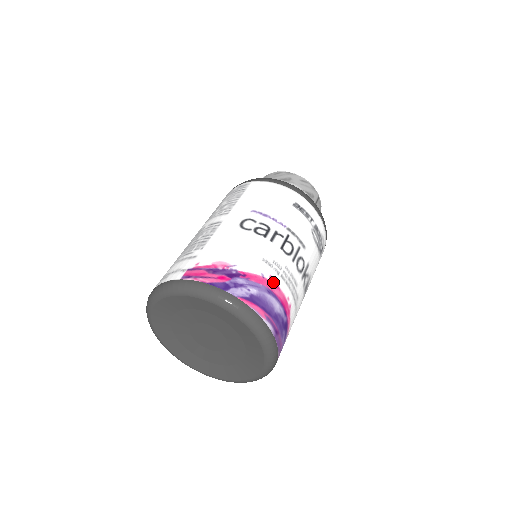
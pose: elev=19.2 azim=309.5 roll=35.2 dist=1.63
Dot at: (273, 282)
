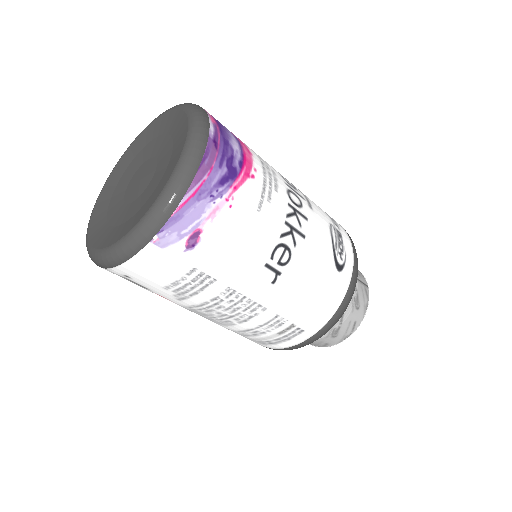
Dot at: (248, 148)
